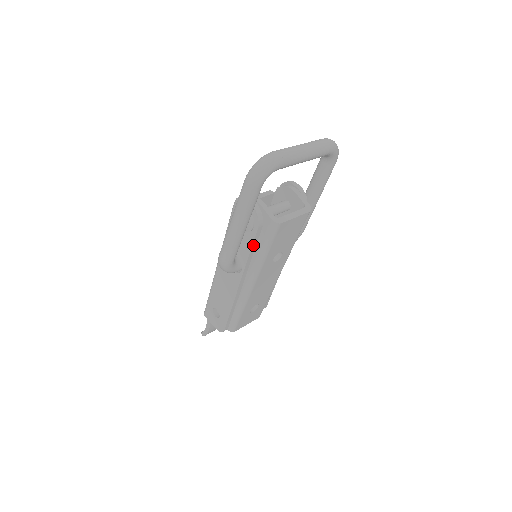
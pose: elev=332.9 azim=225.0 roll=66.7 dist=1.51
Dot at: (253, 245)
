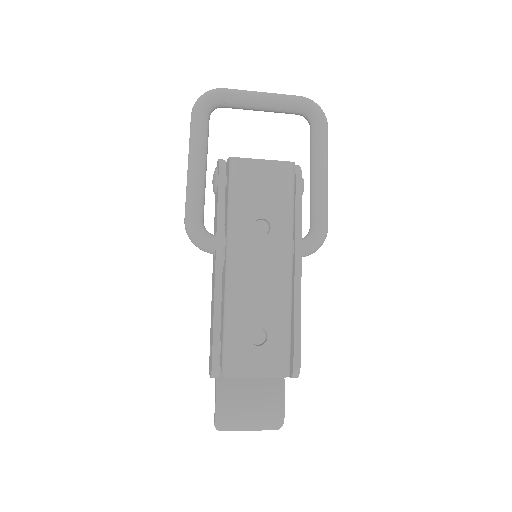
Dot at: (219, 200)
